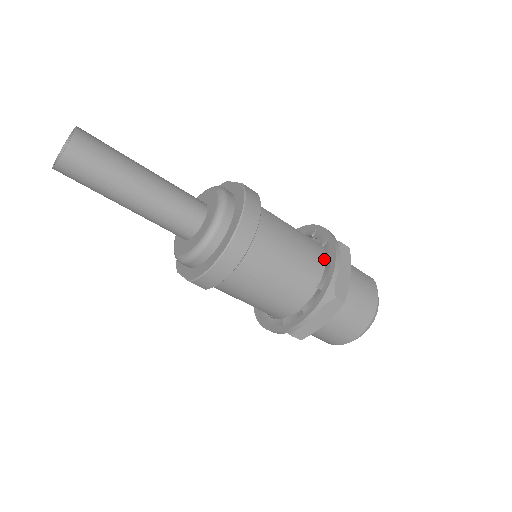
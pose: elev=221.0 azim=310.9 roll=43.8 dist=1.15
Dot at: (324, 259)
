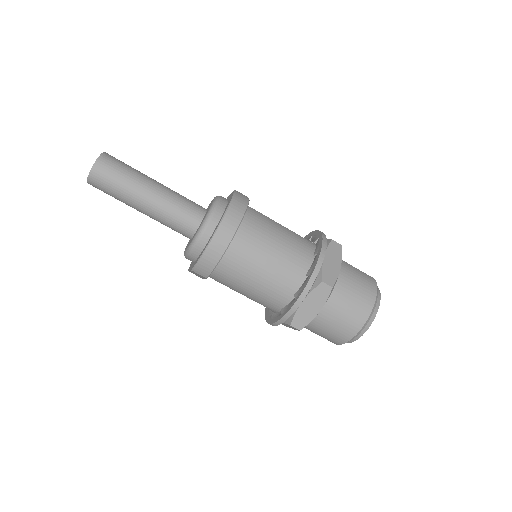
Dot at: (314, 252)
